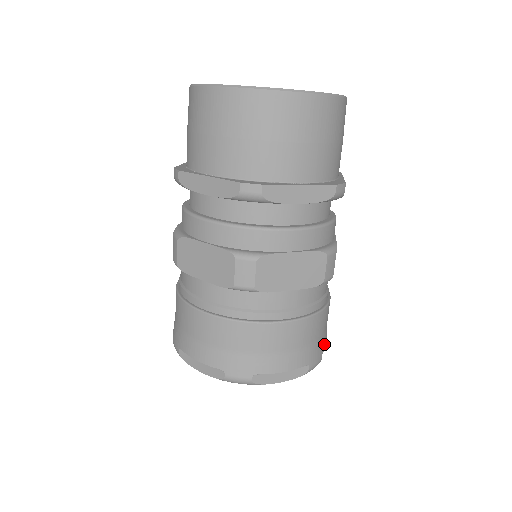
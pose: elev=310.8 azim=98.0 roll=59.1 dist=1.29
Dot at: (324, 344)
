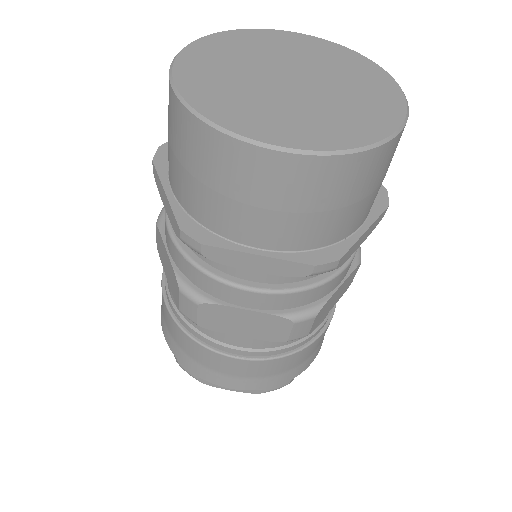
Dot at: occluded
